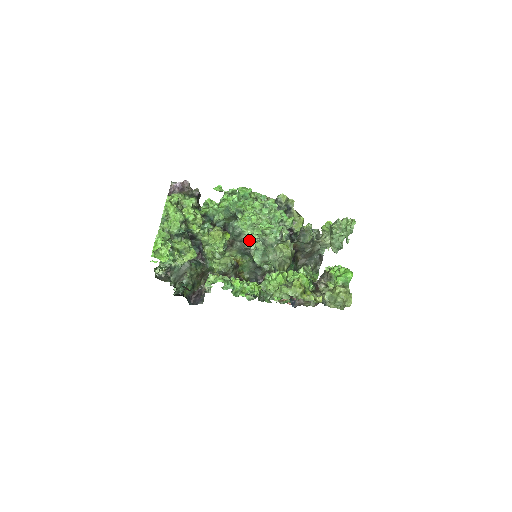
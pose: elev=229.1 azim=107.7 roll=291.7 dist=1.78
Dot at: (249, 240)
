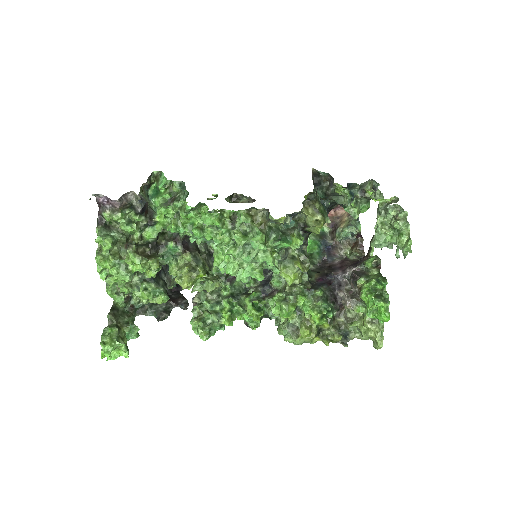
Dot at: occluded
